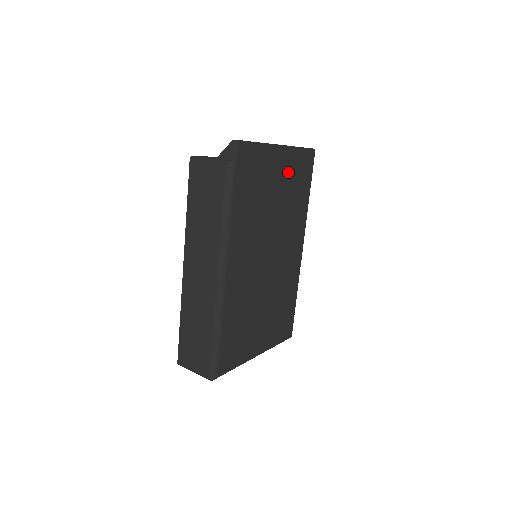
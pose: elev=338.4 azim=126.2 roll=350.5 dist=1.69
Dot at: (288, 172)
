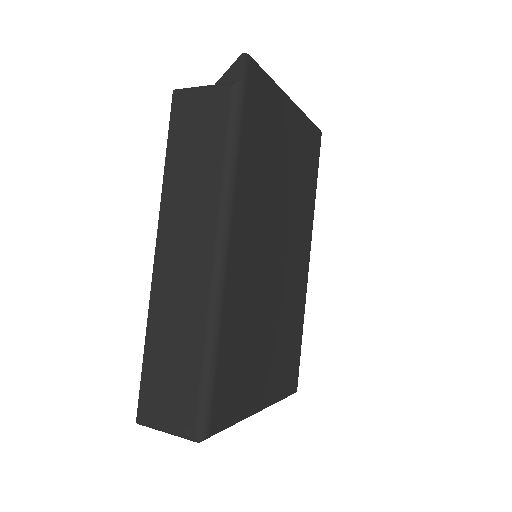
Dot at: (297, 143)
